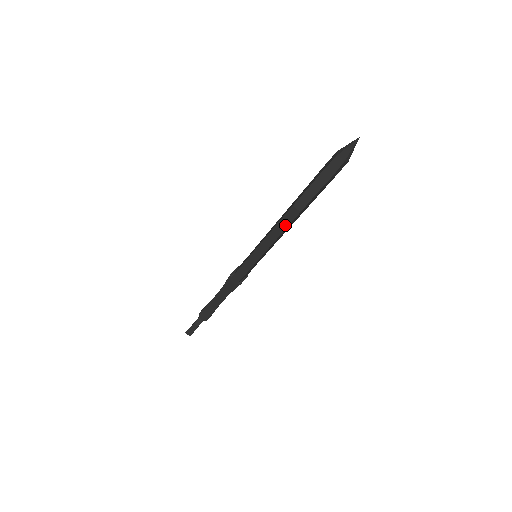
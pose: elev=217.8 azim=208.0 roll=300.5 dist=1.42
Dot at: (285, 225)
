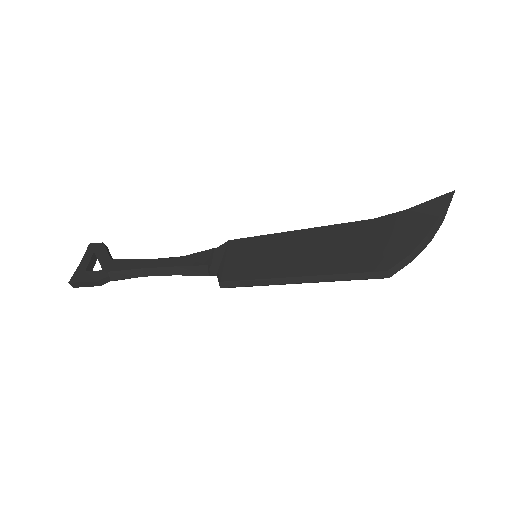
Dot at: occluded
